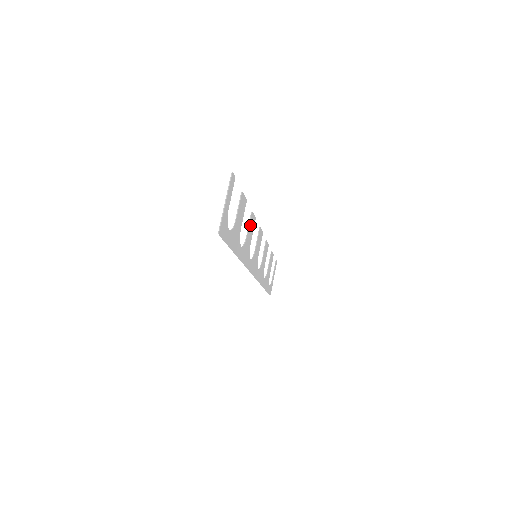
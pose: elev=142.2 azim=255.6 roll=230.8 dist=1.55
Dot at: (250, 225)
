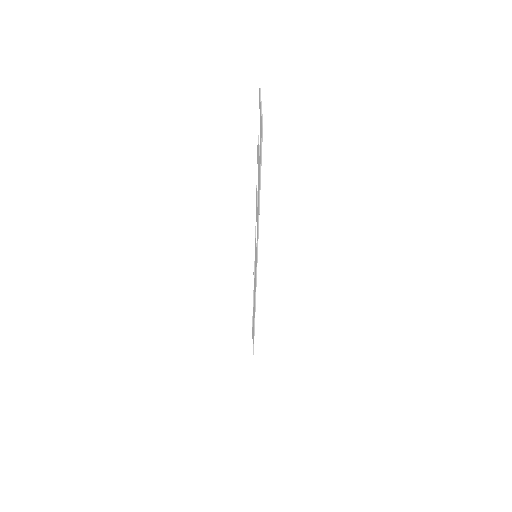
Dot at: occluded
